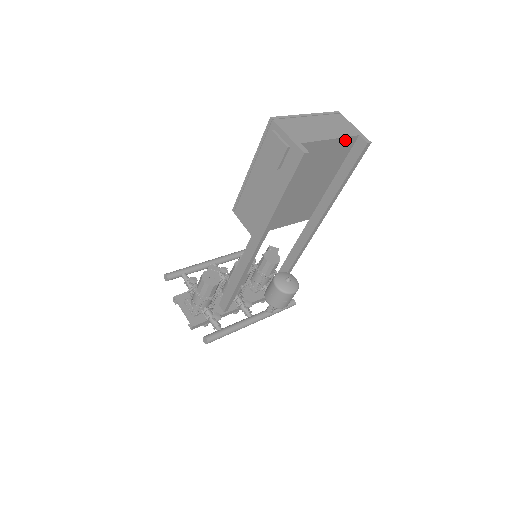
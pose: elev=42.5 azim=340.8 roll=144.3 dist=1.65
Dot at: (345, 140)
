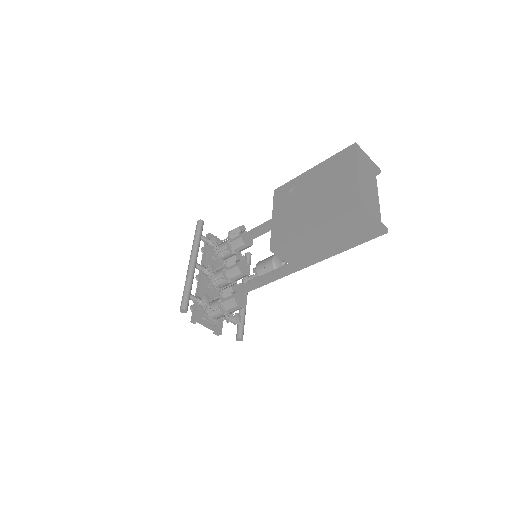
Dot at: occluded
